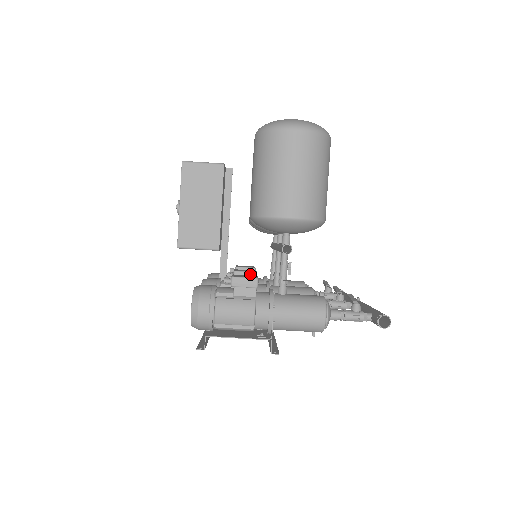
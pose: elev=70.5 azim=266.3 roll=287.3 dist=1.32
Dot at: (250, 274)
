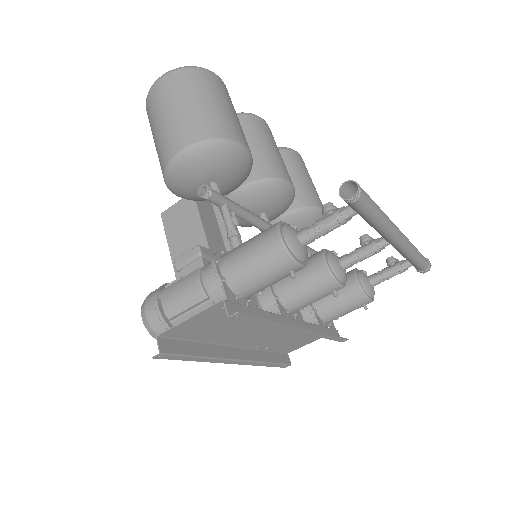
Dot at: occluded
